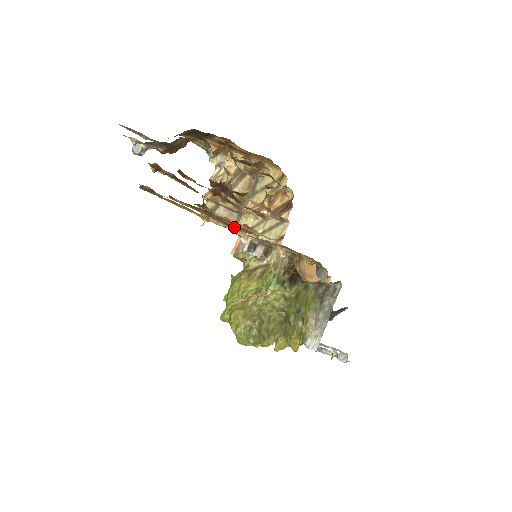
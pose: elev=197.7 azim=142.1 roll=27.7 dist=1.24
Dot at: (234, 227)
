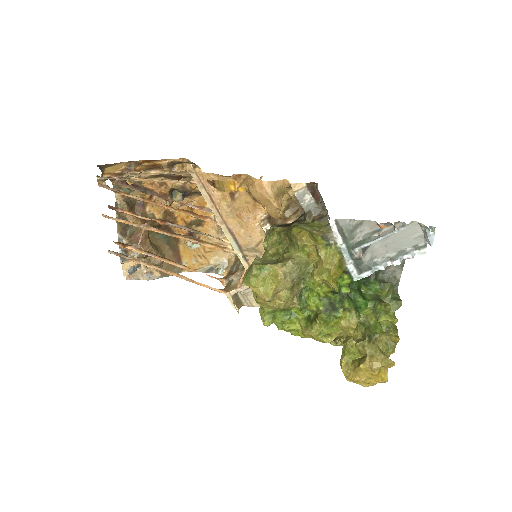
Dot at: (210, 244)
